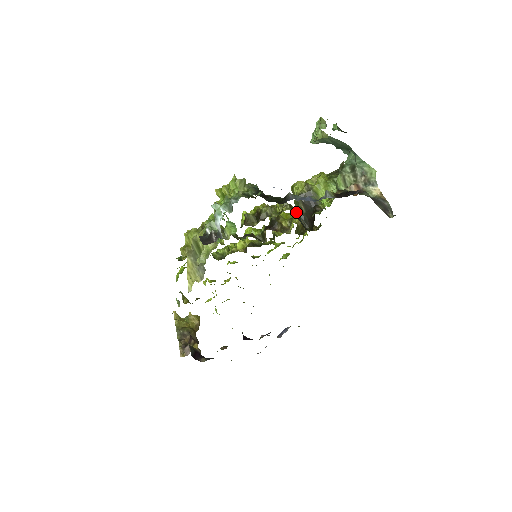
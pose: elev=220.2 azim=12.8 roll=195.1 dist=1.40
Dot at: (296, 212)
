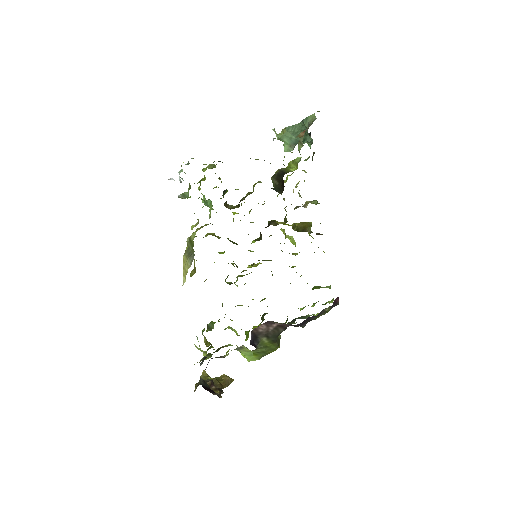
Dot at: occluded
